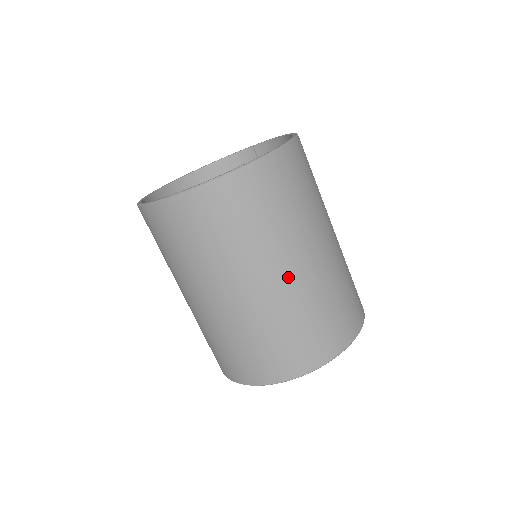
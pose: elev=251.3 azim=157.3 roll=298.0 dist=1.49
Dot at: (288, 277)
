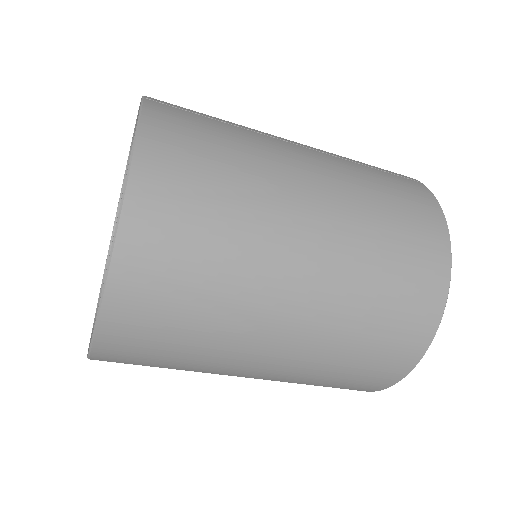
Dot at: (252, 377)
